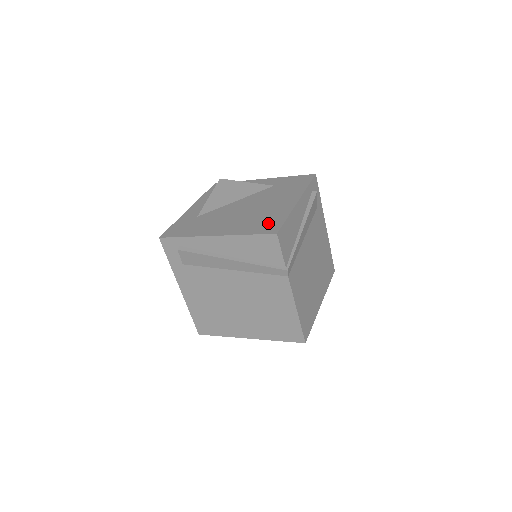
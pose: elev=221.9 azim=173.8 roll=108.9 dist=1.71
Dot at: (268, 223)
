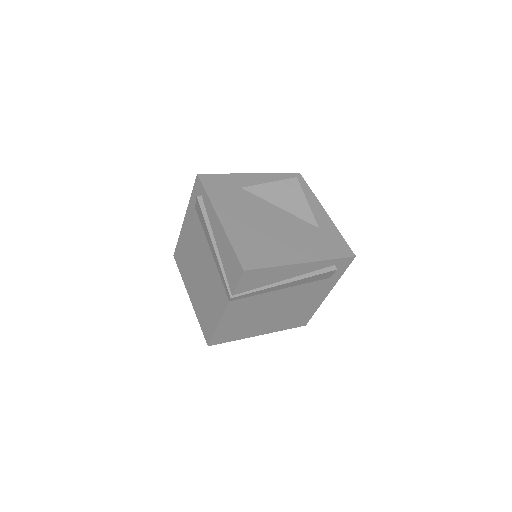
Dot at: (256, 254)
